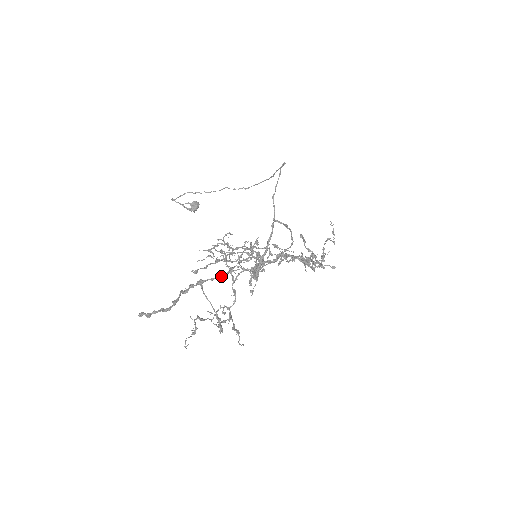
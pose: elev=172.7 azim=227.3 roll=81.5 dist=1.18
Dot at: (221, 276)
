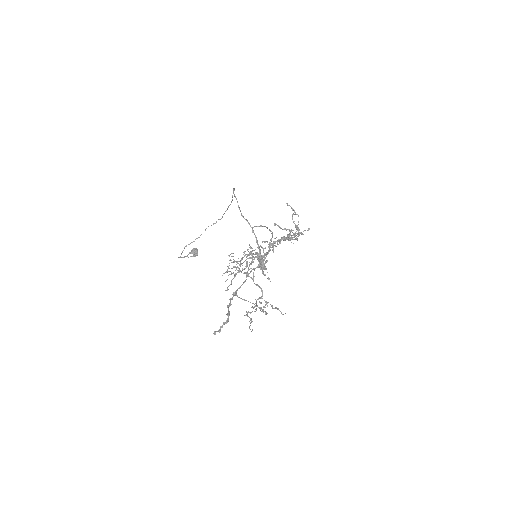
Dot at: (244, 282)
